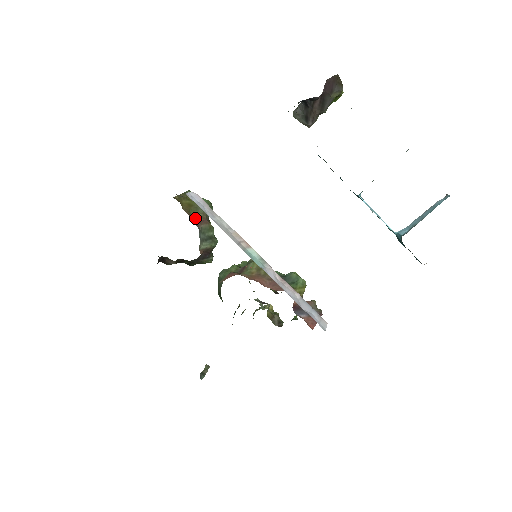
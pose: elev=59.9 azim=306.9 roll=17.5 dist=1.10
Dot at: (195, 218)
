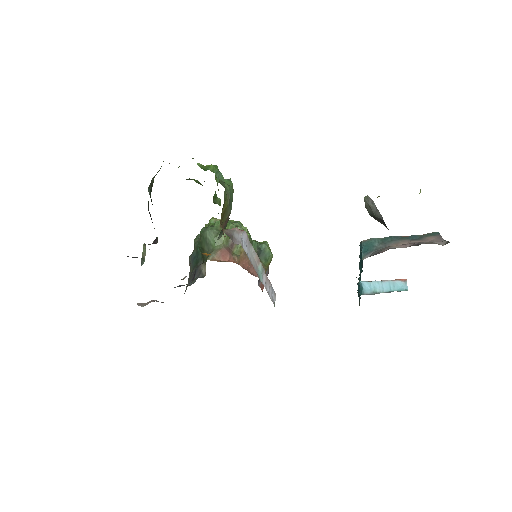
Dot at: (224, 225)
